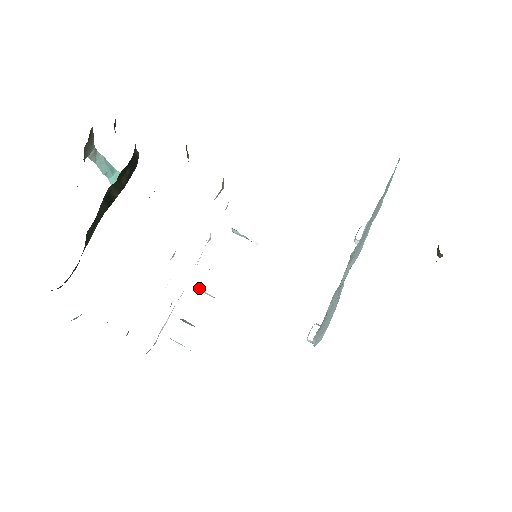
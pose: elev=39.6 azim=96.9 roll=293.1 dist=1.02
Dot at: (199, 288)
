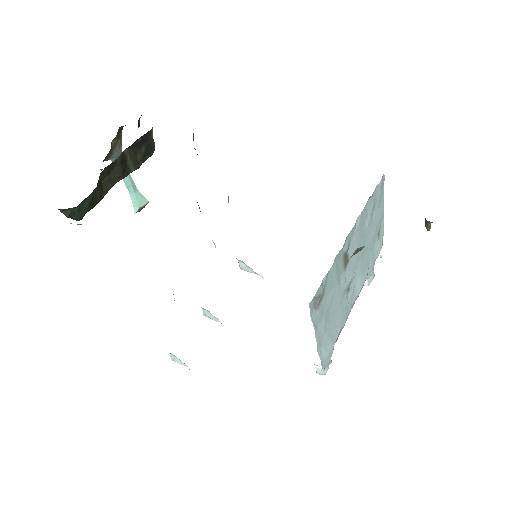
Dot at: (203, 310)
